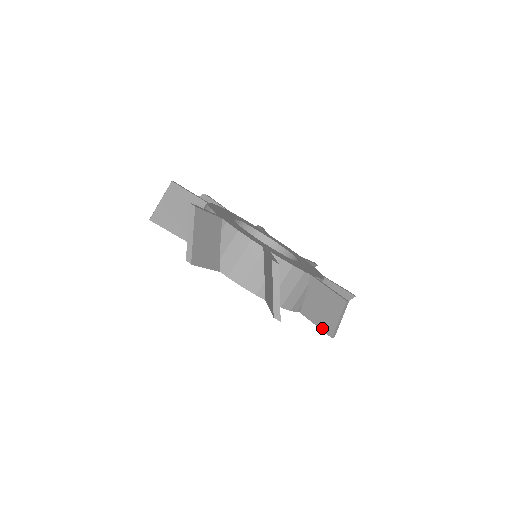
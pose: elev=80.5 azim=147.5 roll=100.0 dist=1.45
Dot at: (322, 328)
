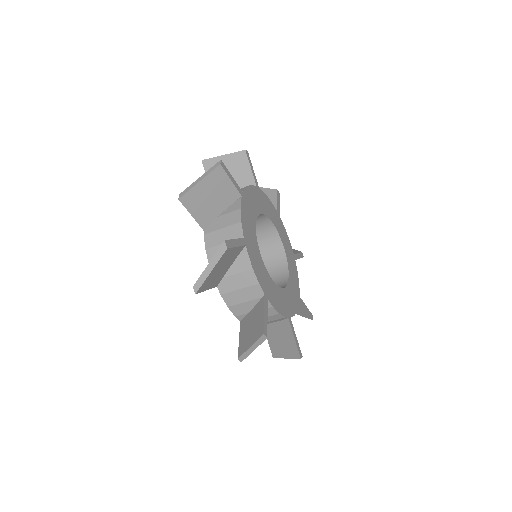
Dot at: (271, 347)
